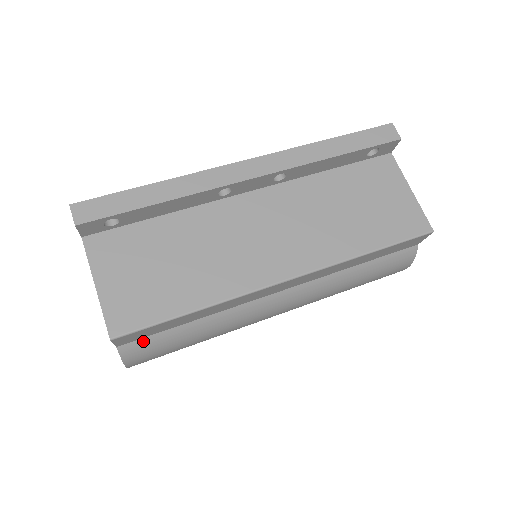
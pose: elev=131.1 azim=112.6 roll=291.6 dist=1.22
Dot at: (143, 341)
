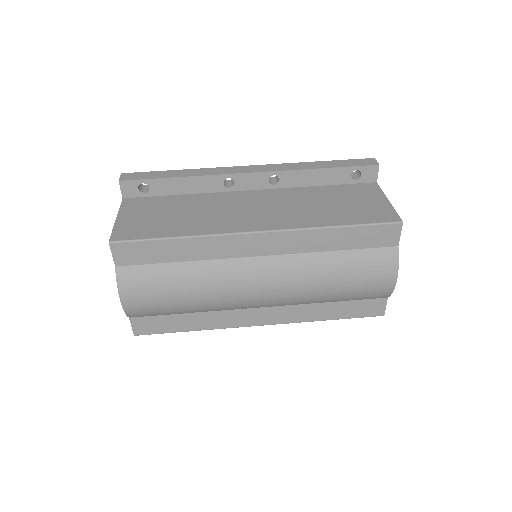
Dot at: (136, 268)
